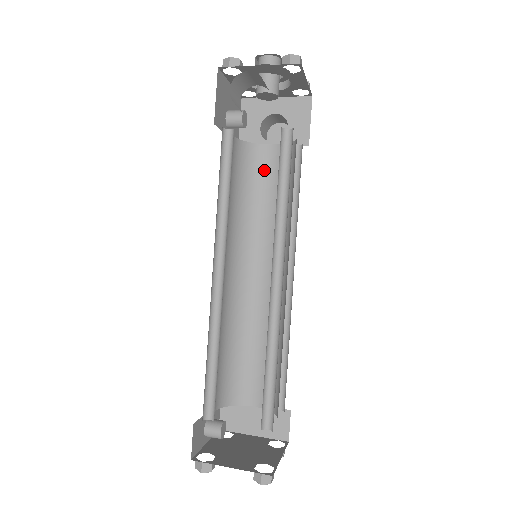
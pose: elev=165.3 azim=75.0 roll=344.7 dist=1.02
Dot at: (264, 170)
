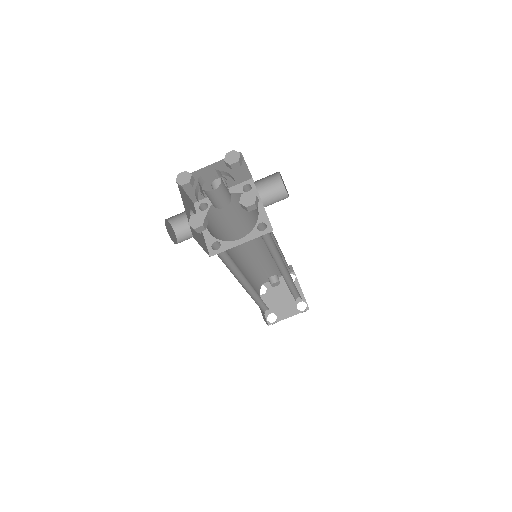
Dot at: occluded
